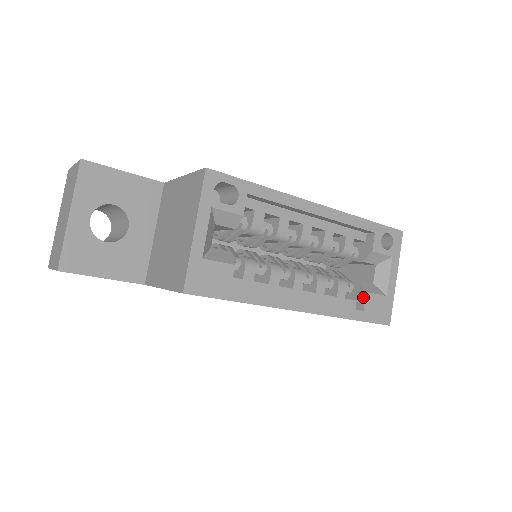
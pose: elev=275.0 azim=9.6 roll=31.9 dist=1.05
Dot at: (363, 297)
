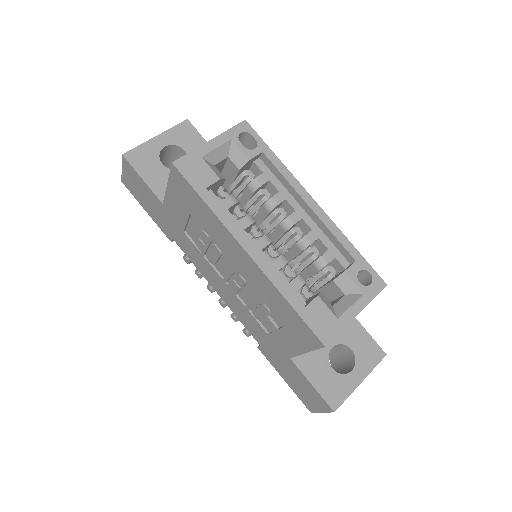
Dot at: (313, 299)
